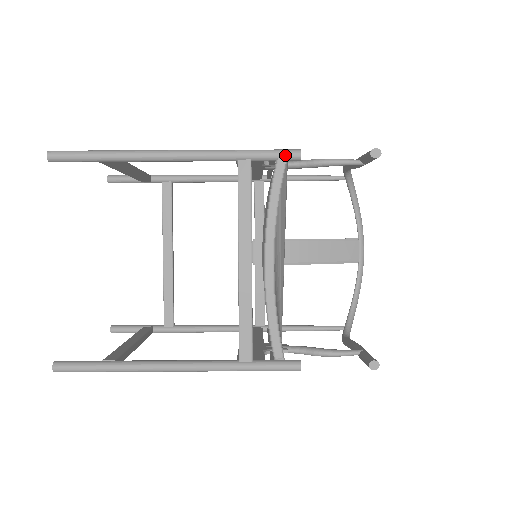
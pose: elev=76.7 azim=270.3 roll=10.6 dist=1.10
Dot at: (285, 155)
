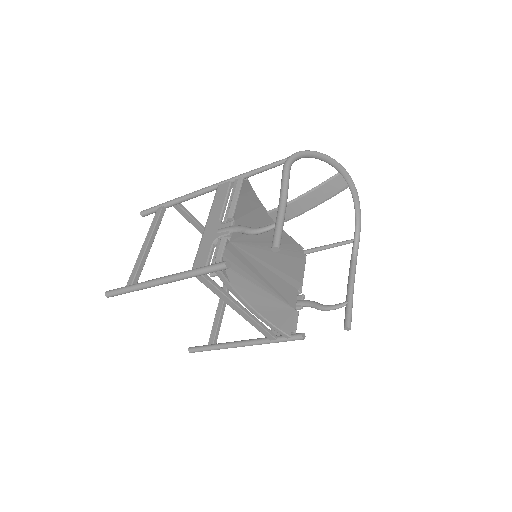
Dot at: (218, 271)
